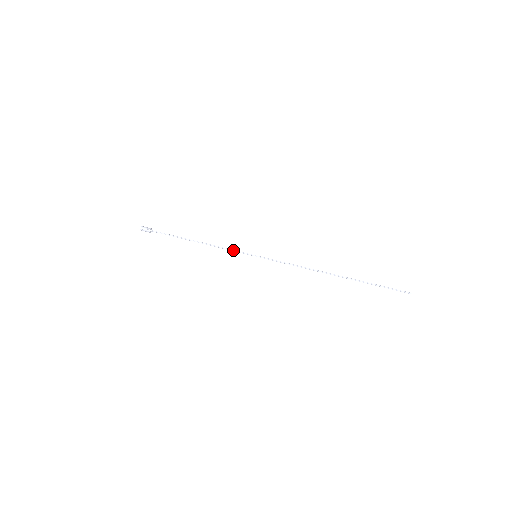
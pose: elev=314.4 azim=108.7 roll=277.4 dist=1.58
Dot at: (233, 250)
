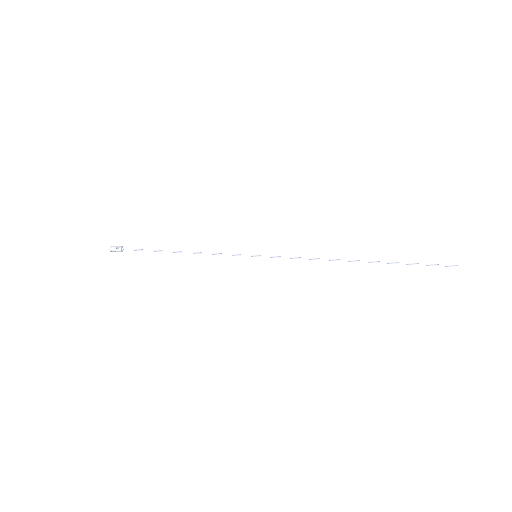
Dot at: (226, 254)
